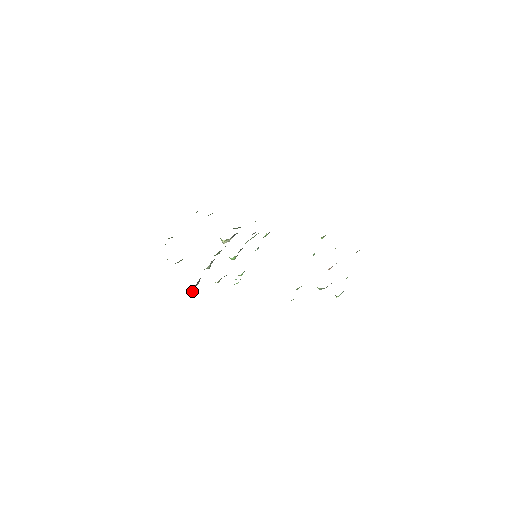
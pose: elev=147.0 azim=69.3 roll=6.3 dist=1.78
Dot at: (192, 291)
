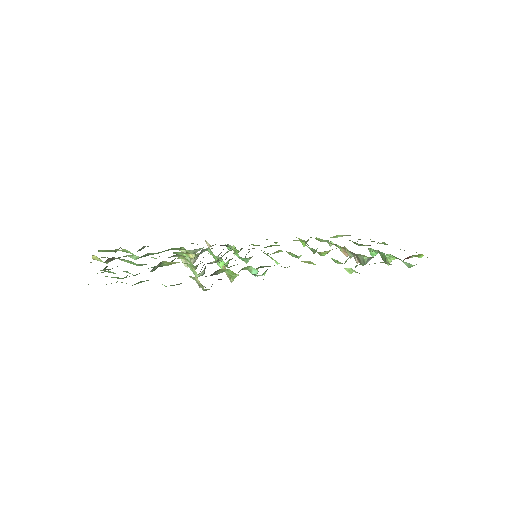
Dot at: occluded
